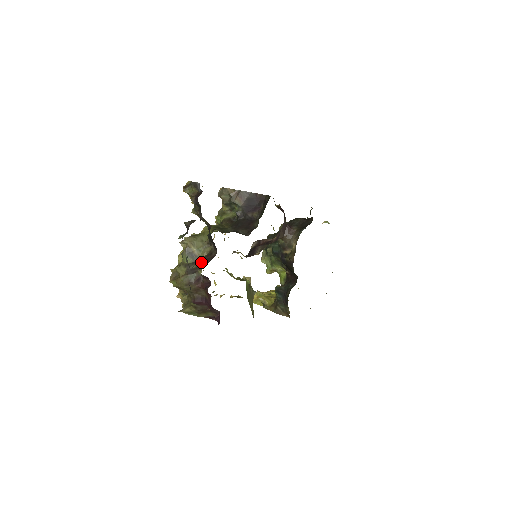
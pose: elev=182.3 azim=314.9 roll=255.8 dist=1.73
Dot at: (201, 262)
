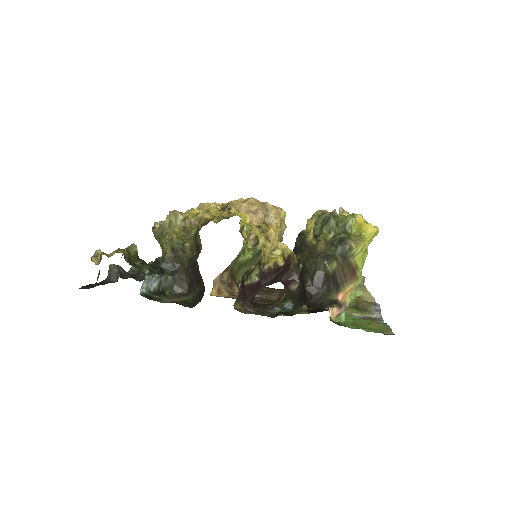
Dot at: occluded
